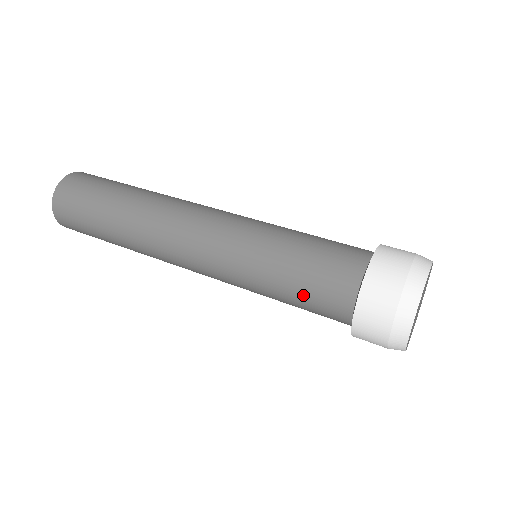
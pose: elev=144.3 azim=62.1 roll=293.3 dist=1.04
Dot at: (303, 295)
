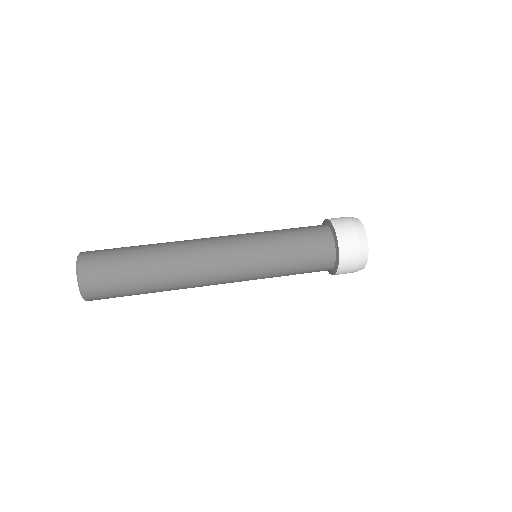
Dot at: (304, 246)
